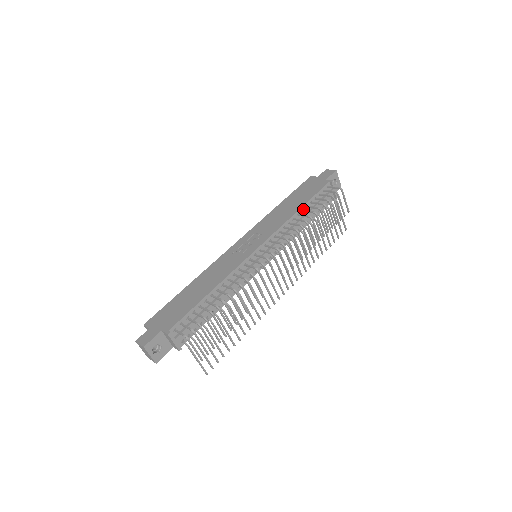
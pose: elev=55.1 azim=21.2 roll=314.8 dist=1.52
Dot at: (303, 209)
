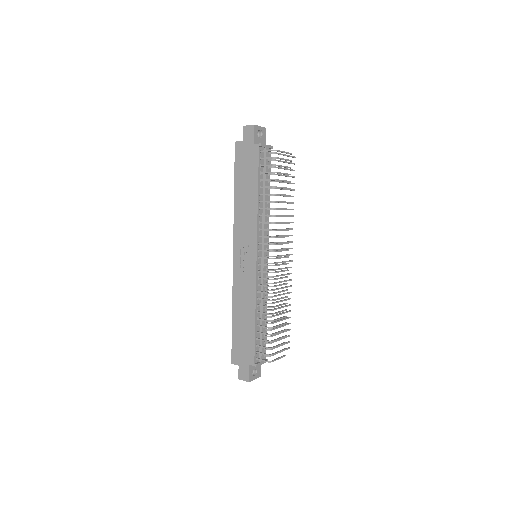
Dot at: (259, 192)
